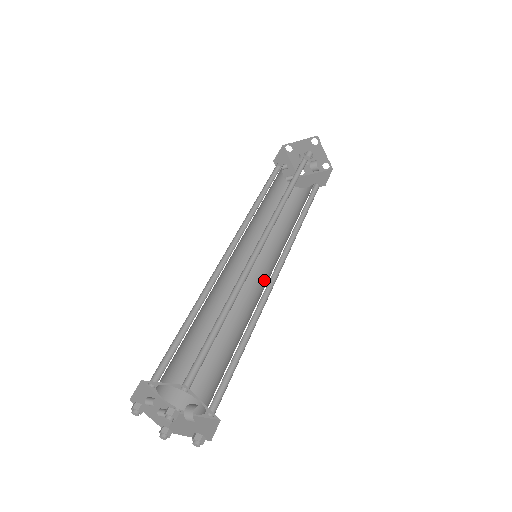
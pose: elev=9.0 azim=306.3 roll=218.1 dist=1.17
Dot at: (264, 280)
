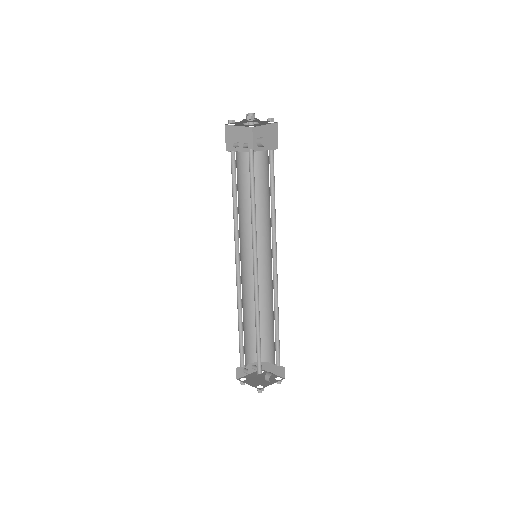
Dot at: (269, 265)
